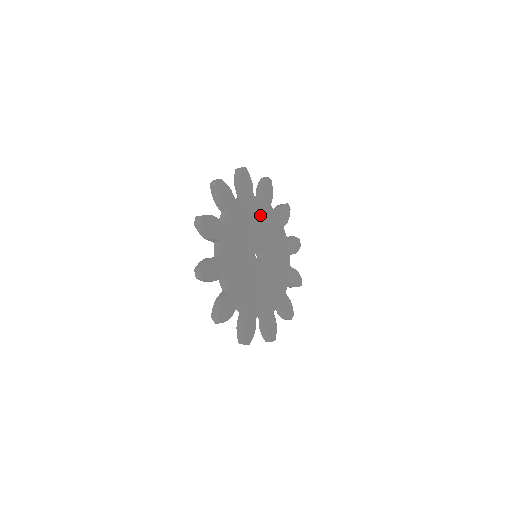
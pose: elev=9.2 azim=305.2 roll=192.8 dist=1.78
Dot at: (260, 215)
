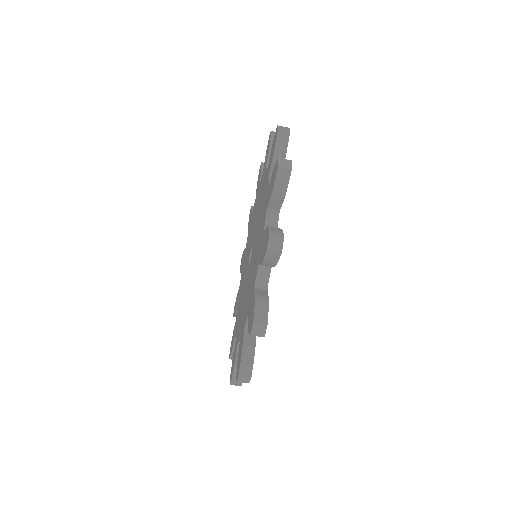
Dot at: occluded
